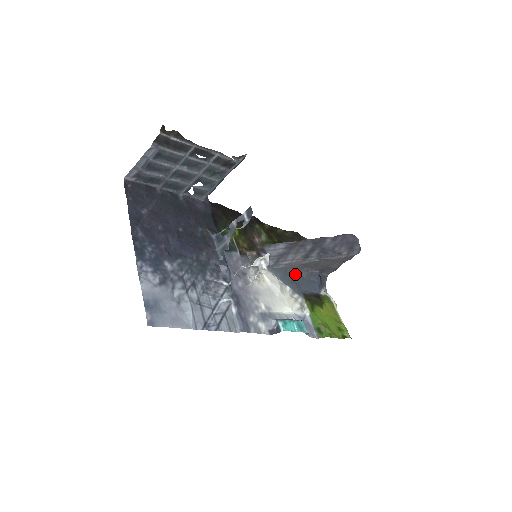
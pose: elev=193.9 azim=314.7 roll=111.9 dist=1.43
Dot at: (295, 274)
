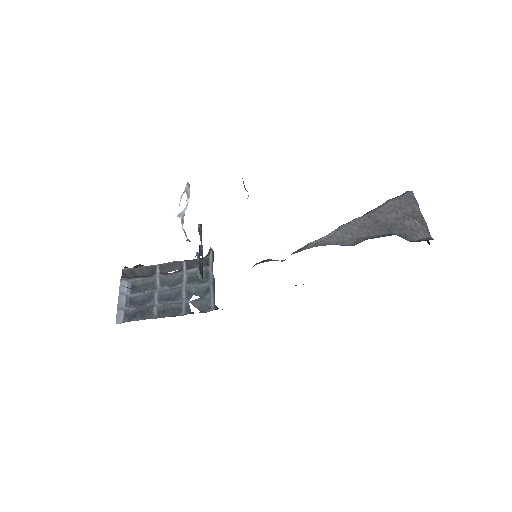
Dot at: occluded
